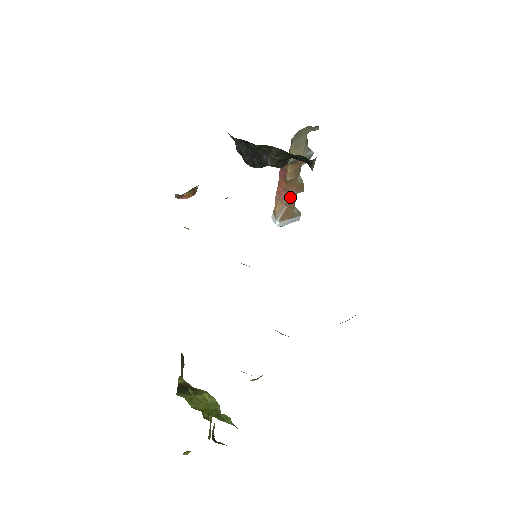
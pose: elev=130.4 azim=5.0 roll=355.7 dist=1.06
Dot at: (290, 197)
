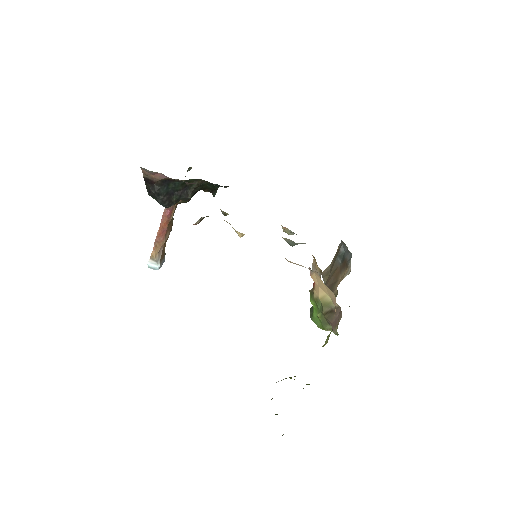
Dot at: (167, 237)
